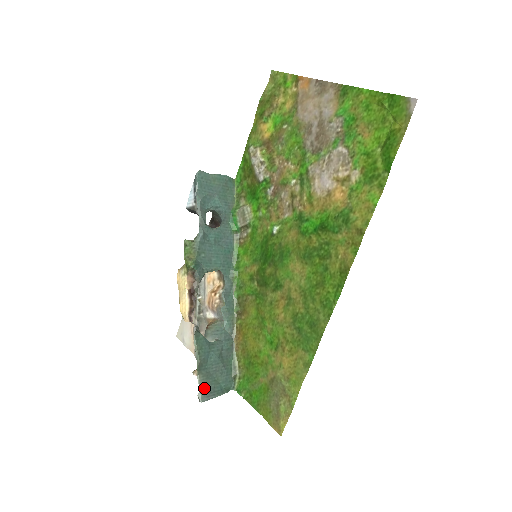
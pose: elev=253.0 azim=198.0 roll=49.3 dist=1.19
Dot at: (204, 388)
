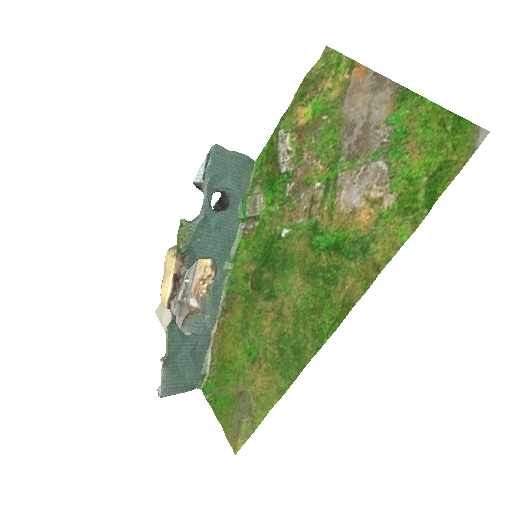
Dot at: (167, 382)
